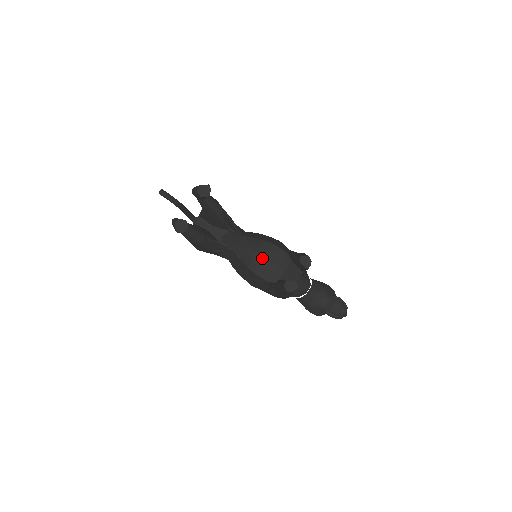
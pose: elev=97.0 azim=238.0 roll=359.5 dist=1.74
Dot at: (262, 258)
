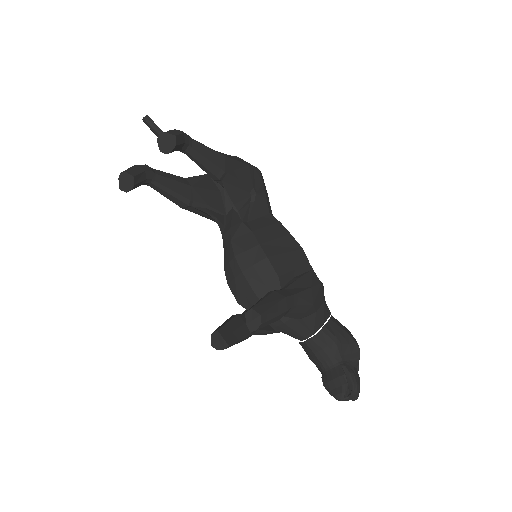
Dot at: (239, 269)
